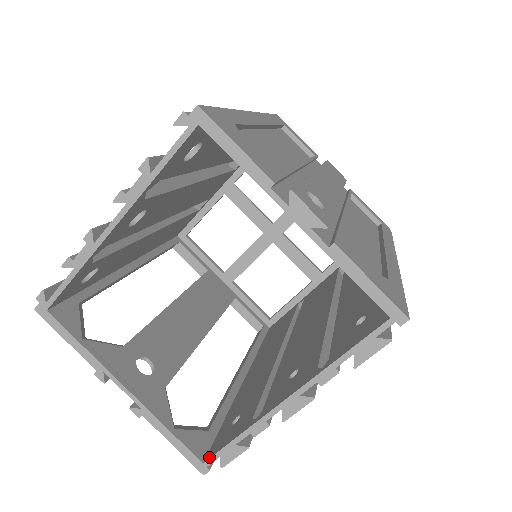
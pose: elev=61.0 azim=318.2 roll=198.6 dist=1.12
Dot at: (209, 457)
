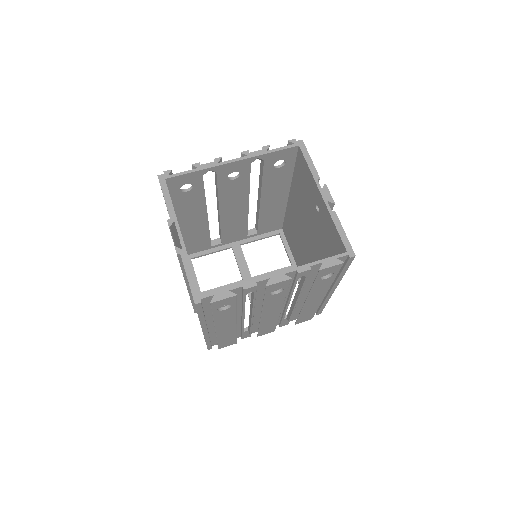
Dot at: (206, 294)
